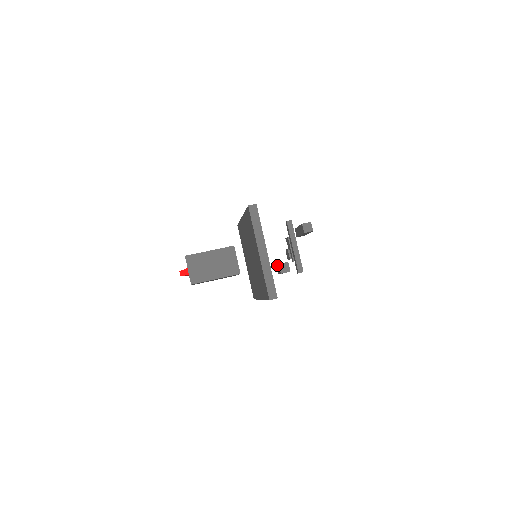
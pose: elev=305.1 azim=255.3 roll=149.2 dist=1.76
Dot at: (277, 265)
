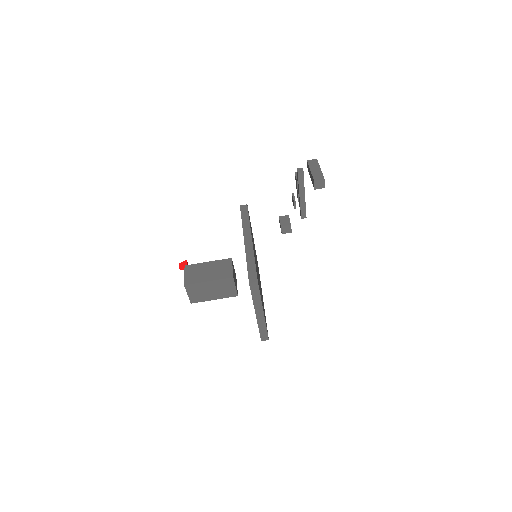
Dot at: occluded
